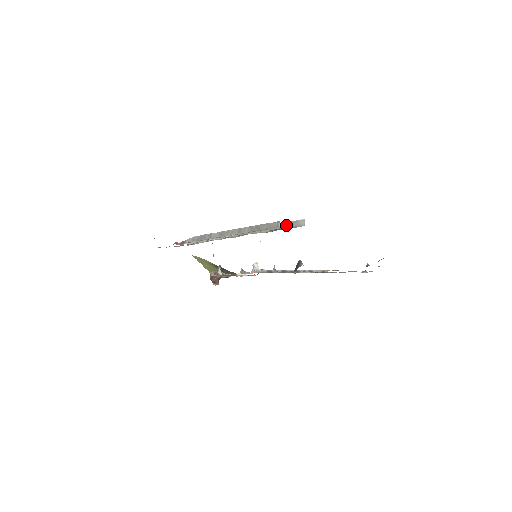
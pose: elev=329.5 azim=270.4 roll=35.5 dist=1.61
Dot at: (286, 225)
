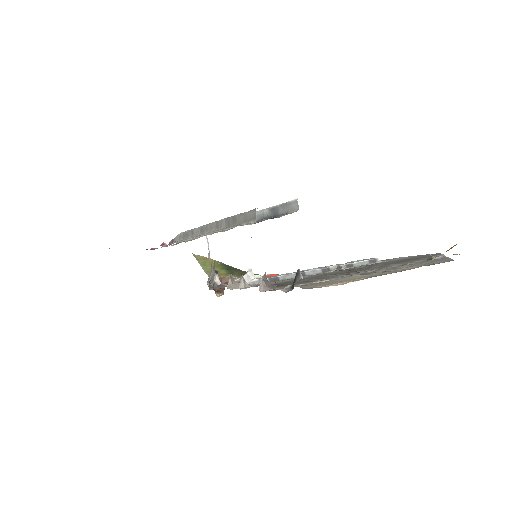
Dot at: (275, 211)
